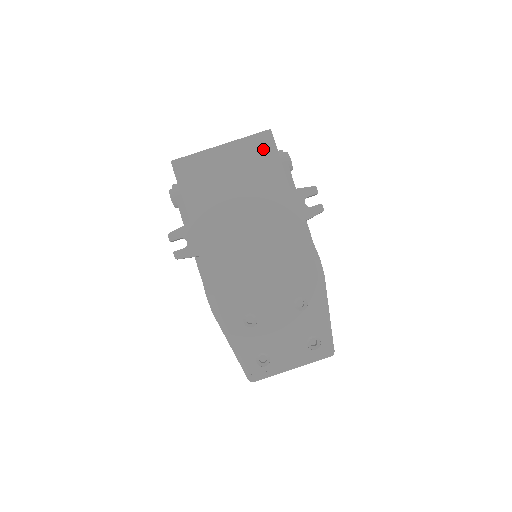
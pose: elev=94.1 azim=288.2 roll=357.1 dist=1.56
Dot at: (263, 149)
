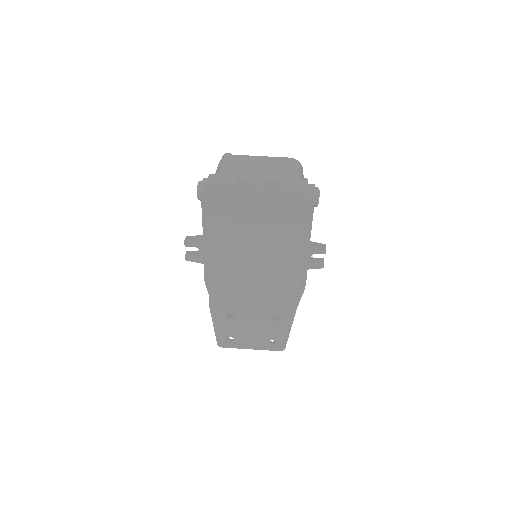
Dot at: (294, 204)
